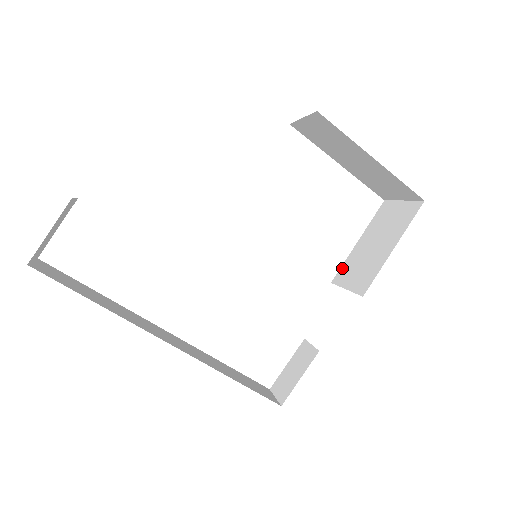
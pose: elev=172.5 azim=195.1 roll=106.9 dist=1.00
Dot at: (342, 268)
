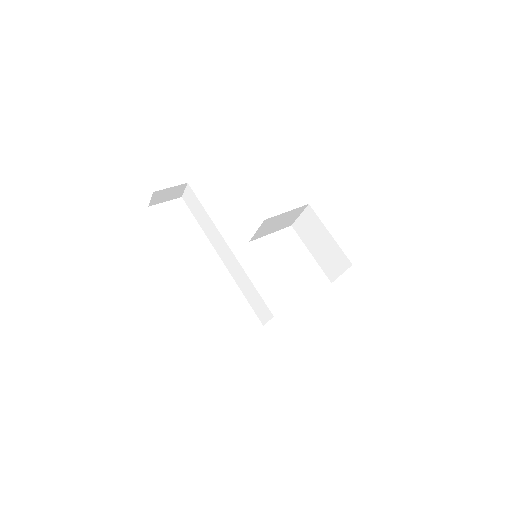
Dot at: occluded
